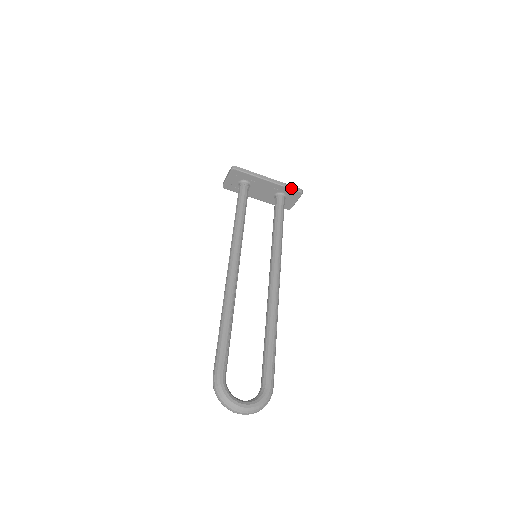
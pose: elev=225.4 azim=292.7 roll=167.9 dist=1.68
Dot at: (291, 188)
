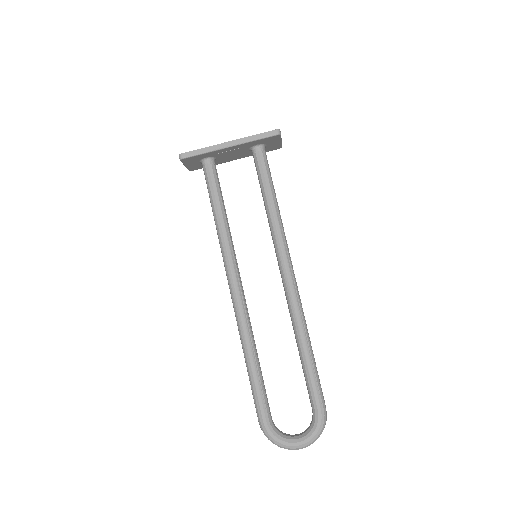
Dot at: (262, 138)
